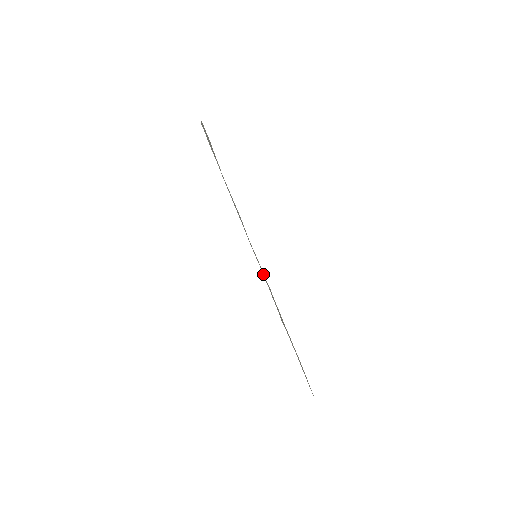
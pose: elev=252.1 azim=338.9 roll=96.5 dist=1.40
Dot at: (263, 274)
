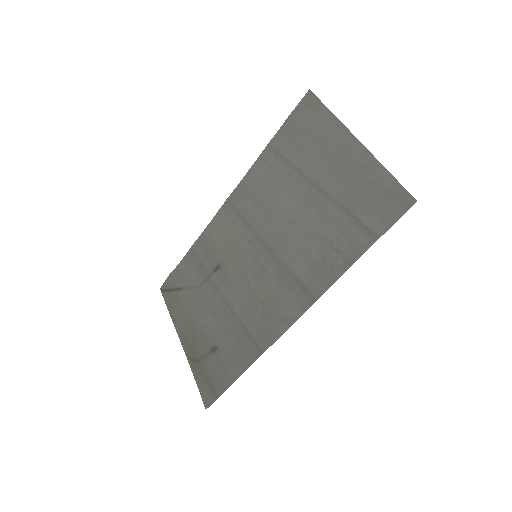
Dot at: (263, 288)
